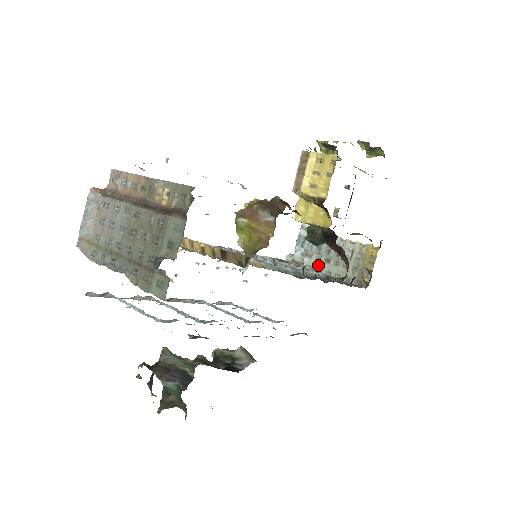
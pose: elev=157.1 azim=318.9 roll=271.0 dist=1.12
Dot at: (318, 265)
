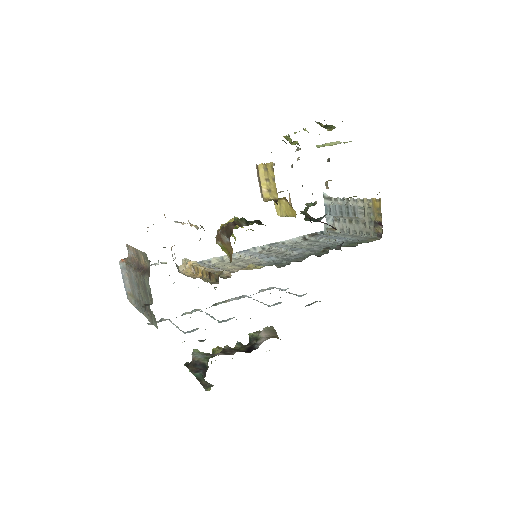
Dot at: (346, 227)
